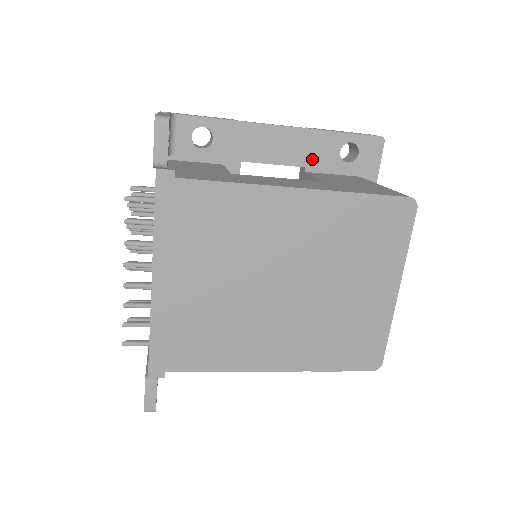
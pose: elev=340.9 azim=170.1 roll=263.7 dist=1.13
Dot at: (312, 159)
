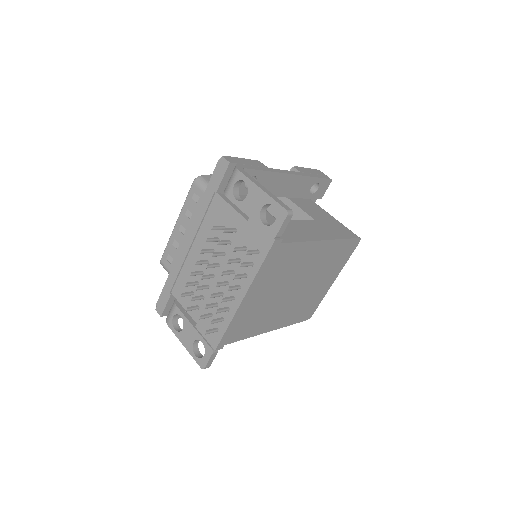
Dot at: (297, 193)
